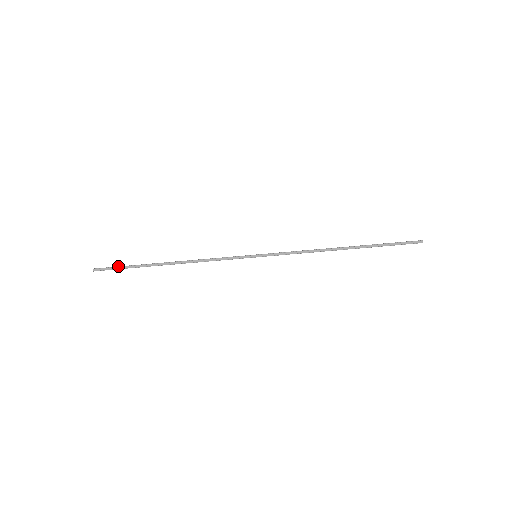
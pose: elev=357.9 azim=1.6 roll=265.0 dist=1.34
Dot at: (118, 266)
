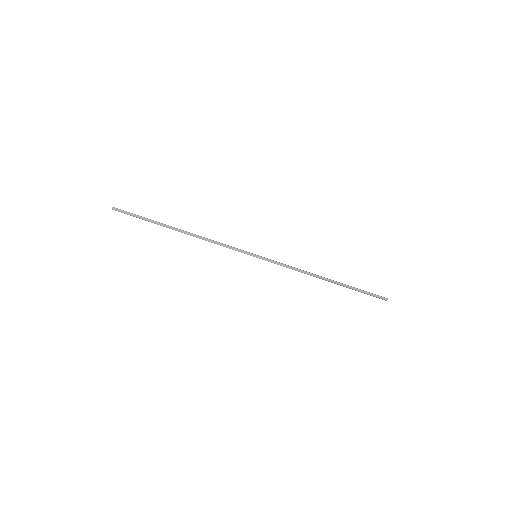
Dot at: occluded
